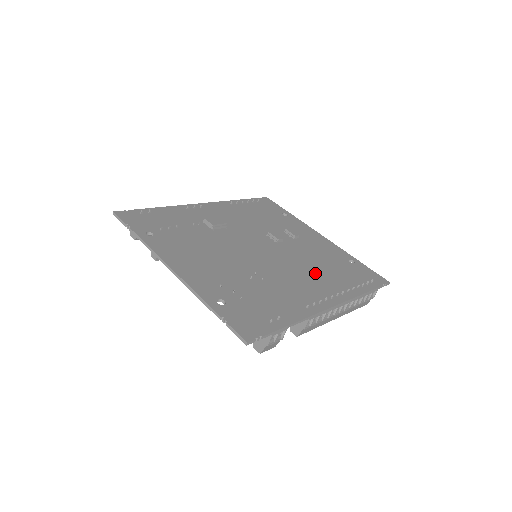
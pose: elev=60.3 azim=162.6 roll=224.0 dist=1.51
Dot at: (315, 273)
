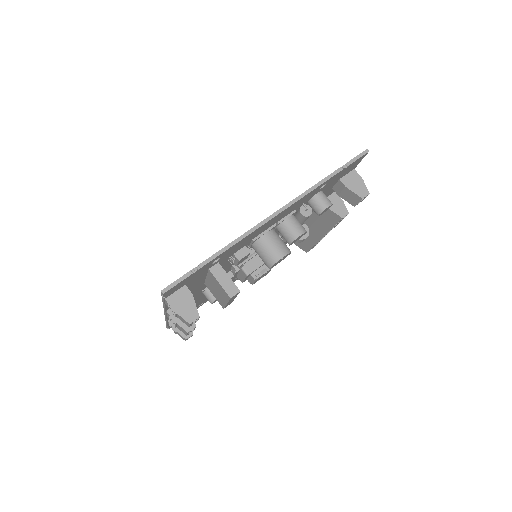
Dot at: occluded
